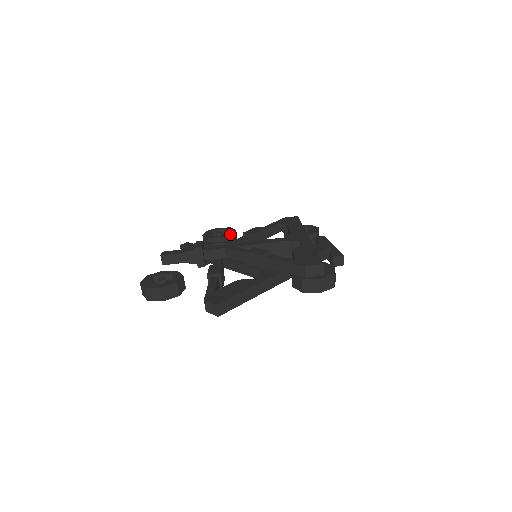
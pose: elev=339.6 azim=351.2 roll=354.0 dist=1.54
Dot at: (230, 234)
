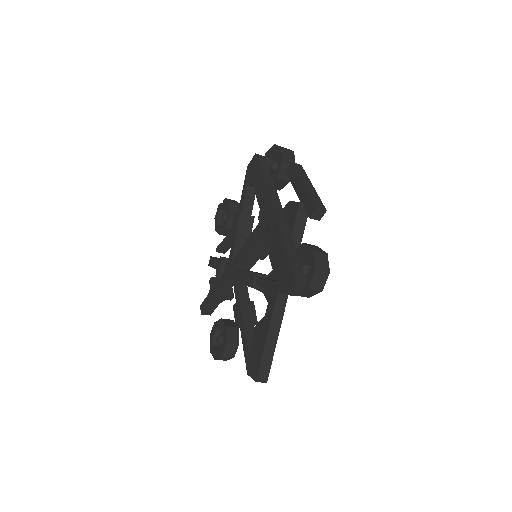
Dot at: (229, 216)
